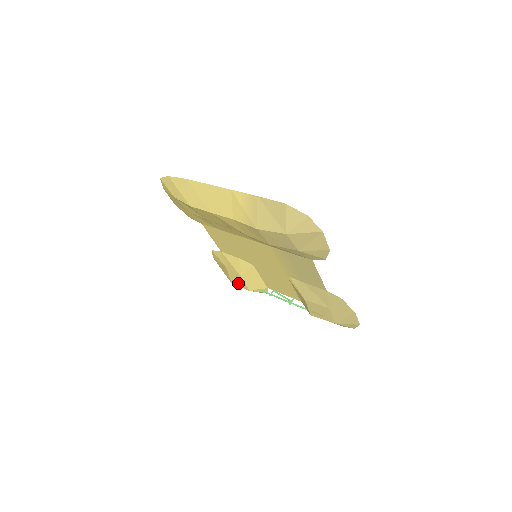
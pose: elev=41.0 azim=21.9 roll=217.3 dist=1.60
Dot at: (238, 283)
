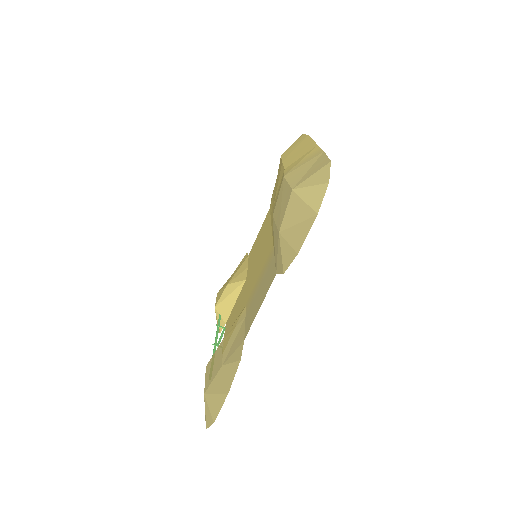
Dot at: occluded
